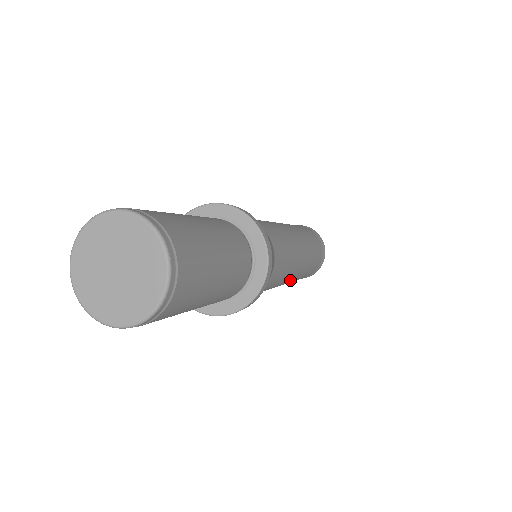
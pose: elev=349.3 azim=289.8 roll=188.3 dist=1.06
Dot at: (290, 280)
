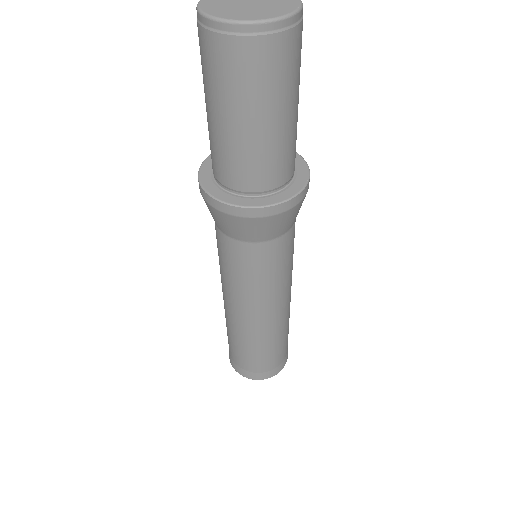
Dot at: (280, 309)
